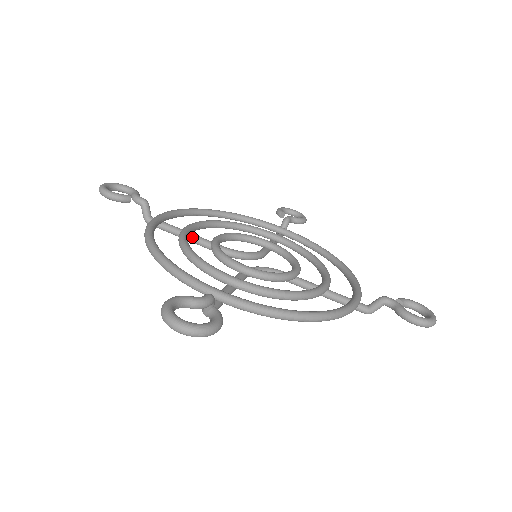
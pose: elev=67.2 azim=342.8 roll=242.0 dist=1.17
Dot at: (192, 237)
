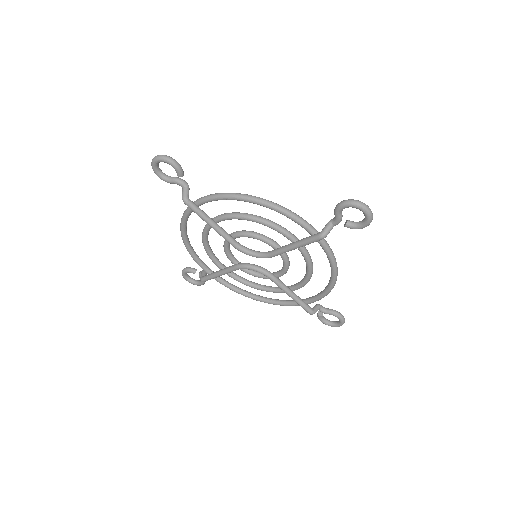
Dot at: (222, 269)
